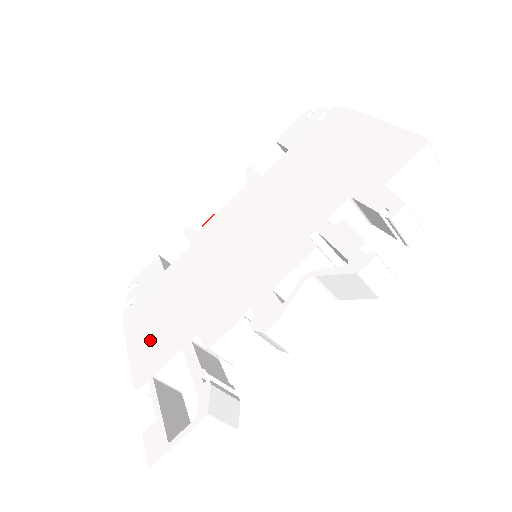
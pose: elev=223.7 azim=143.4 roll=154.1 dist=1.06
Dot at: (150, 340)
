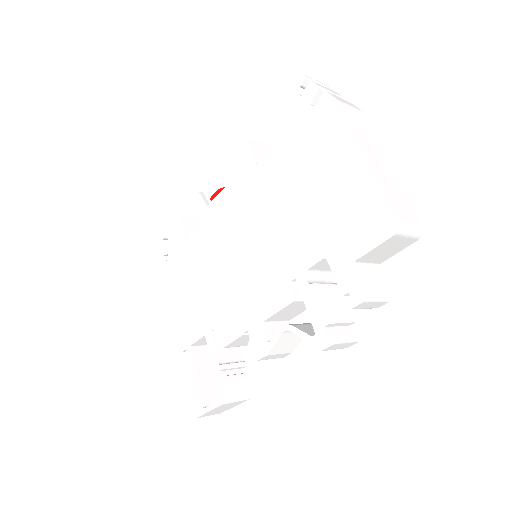
Dot at: (183, 311)
